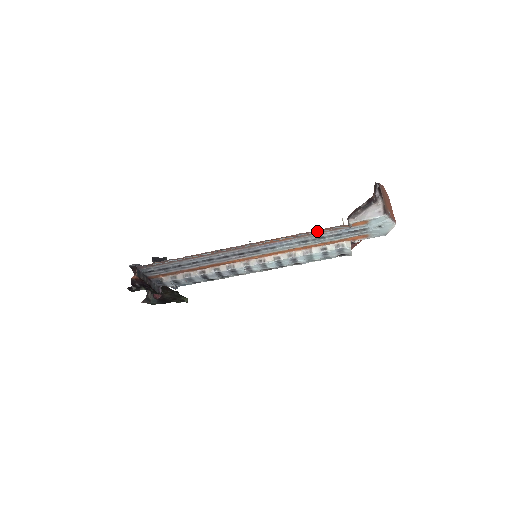
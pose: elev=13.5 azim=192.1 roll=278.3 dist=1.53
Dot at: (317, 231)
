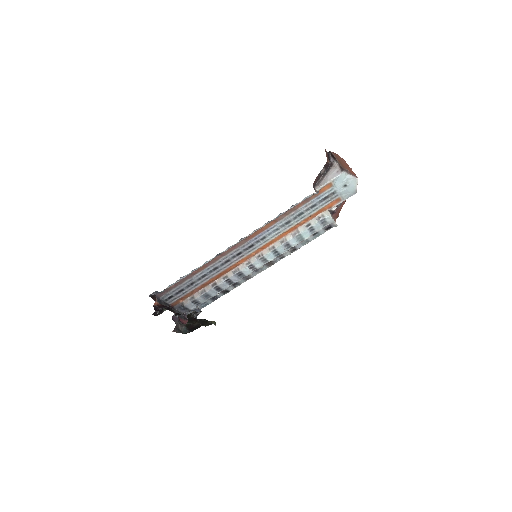
Dot at: (292, 207)
